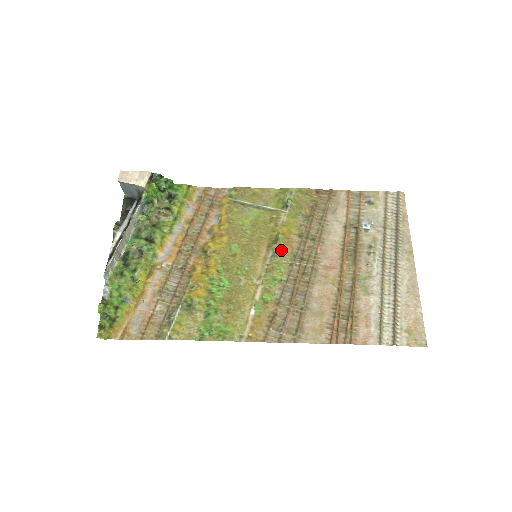
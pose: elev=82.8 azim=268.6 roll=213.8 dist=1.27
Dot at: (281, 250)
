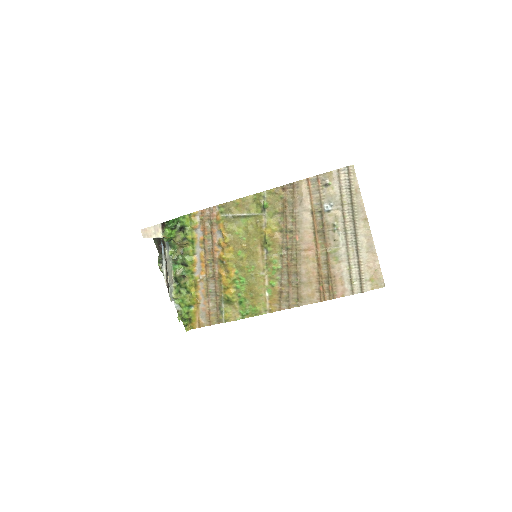
Dot at: (271, 247)
